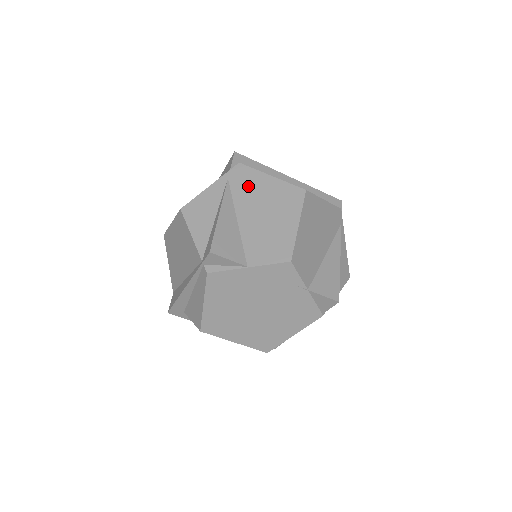
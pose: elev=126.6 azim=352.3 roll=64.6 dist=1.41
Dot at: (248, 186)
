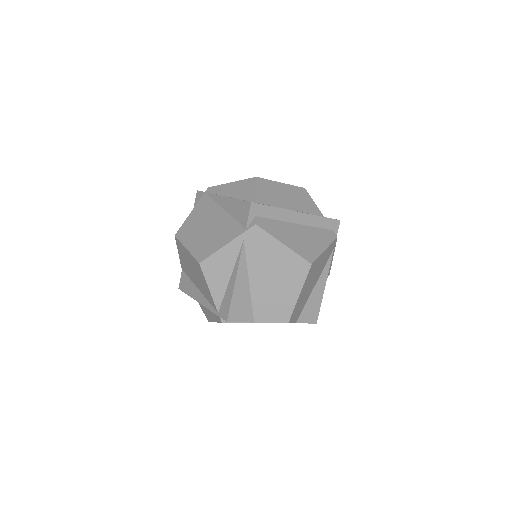
Dot at: (262, 251)
